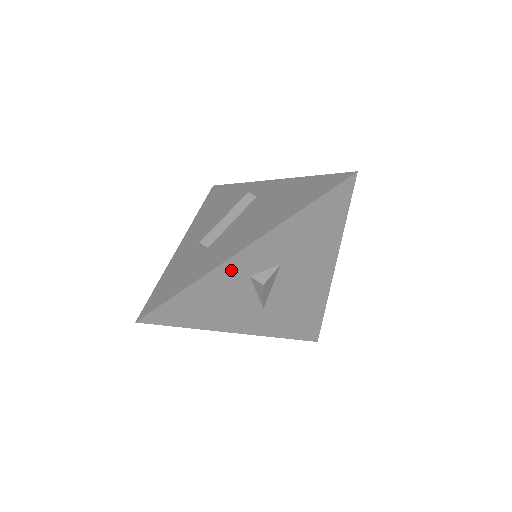
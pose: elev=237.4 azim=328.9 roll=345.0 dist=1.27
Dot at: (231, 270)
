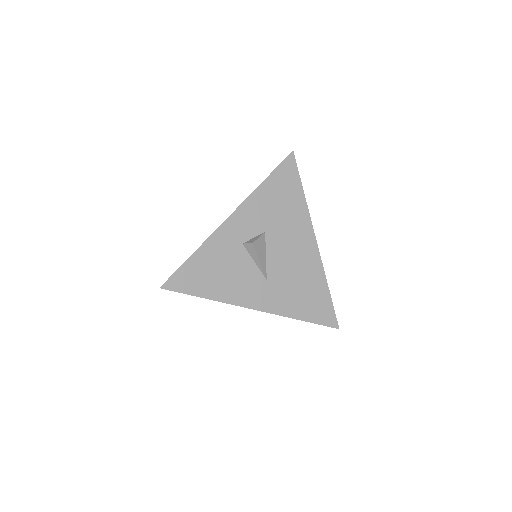
Dot at: (225, 237)
